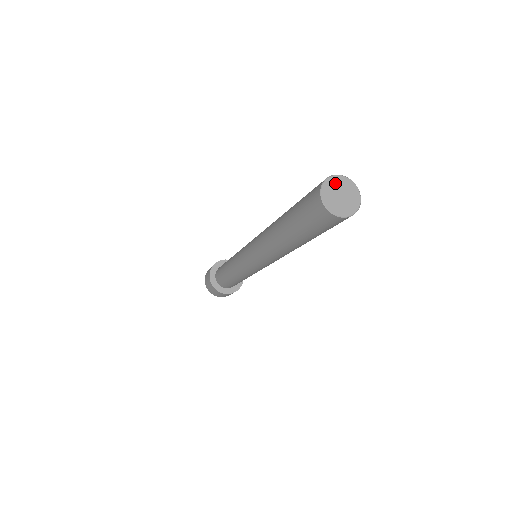
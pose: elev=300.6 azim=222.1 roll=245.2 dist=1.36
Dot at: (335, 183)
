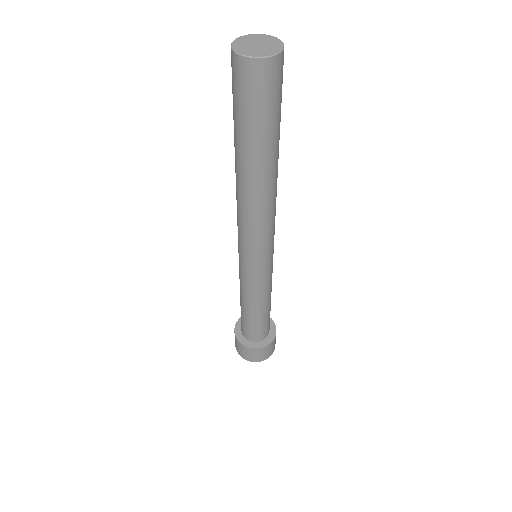
Dot at: (244, 40)
